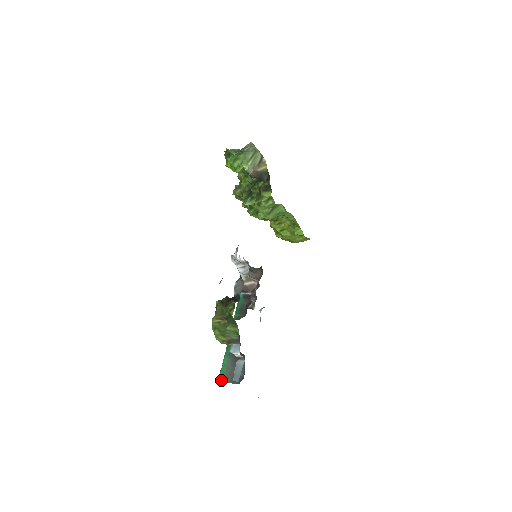
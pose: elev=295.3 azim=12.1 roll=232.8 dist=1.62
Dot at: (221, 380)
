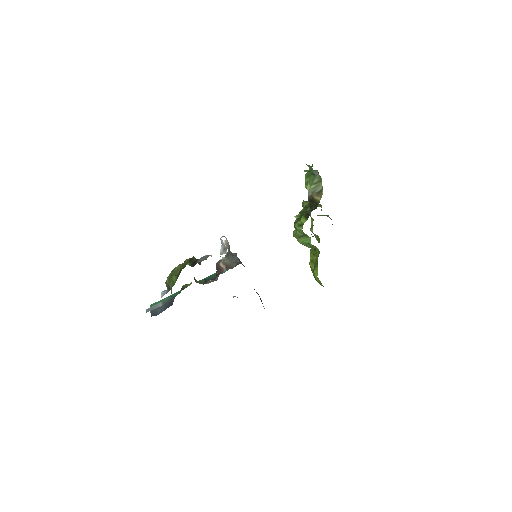
Dot at: occluded
